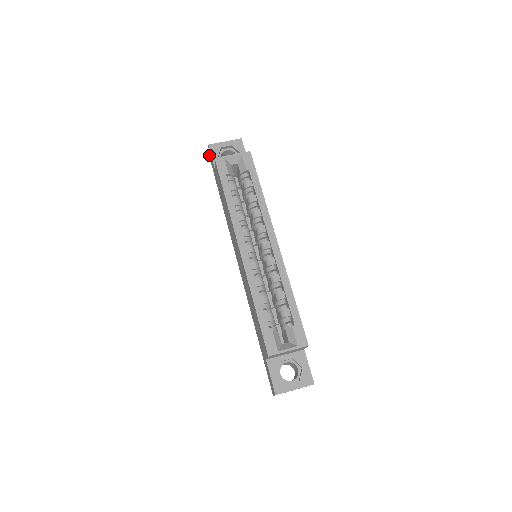
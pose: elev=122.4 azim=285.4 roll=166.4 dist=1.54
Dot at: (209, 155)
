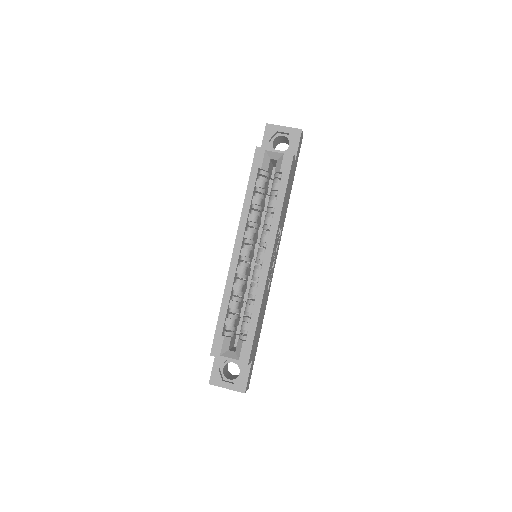
Dot at: occluded
